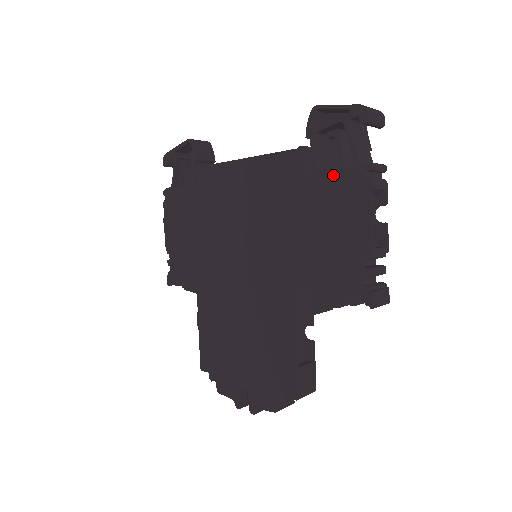
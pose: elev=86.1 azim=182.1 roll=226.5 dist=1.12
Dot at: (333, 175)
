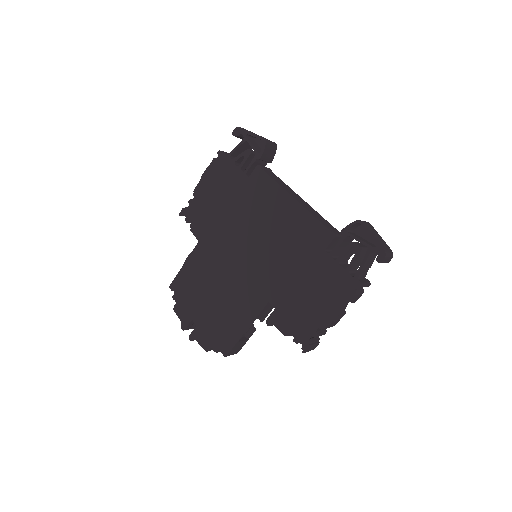
Dot at: (339, 269)
